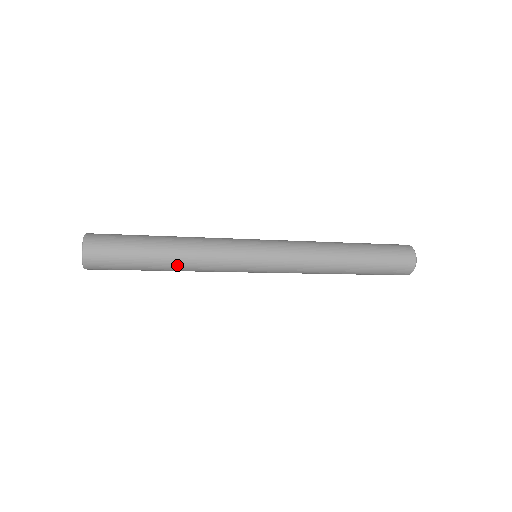
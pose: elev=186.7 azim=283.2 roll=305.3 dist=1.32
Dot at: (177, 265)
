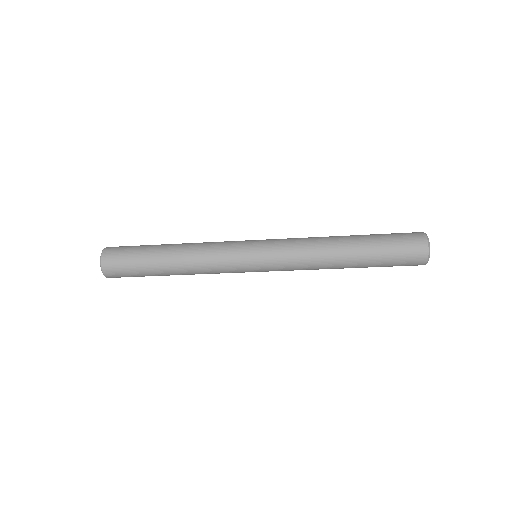
Dot at: (178, 256)
